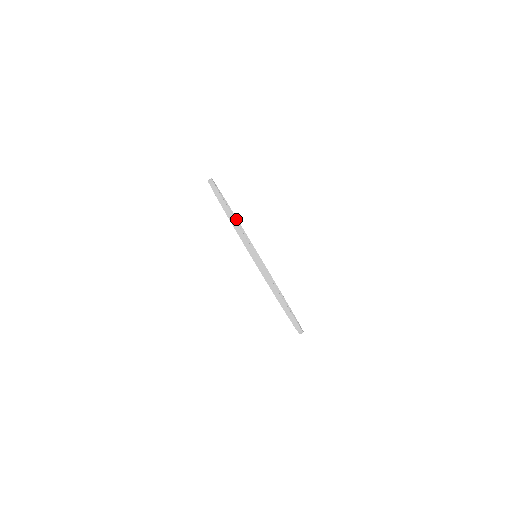
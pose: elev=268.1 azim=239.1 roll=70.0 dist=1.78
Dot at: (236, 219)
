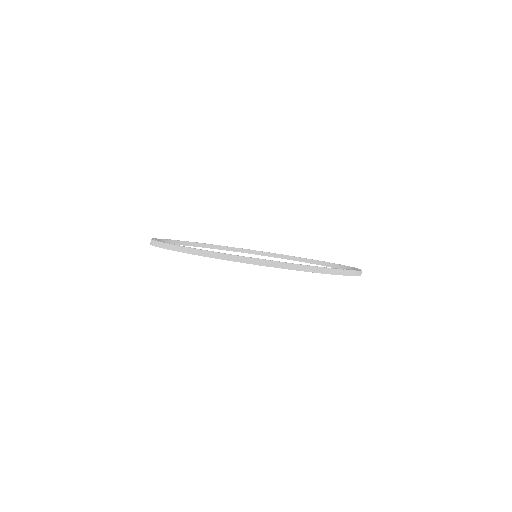
Dot at: (209, 245)
